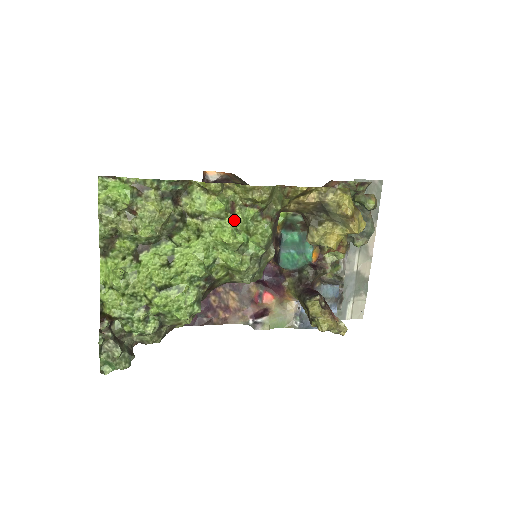
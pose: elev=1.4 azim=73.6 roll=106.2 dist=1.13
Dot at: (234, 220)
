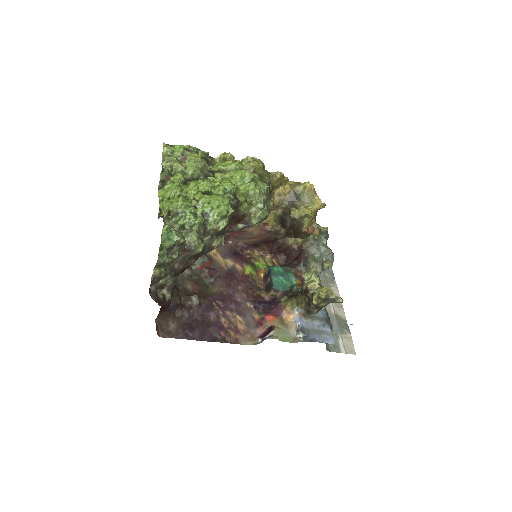
Dot at: occluded
